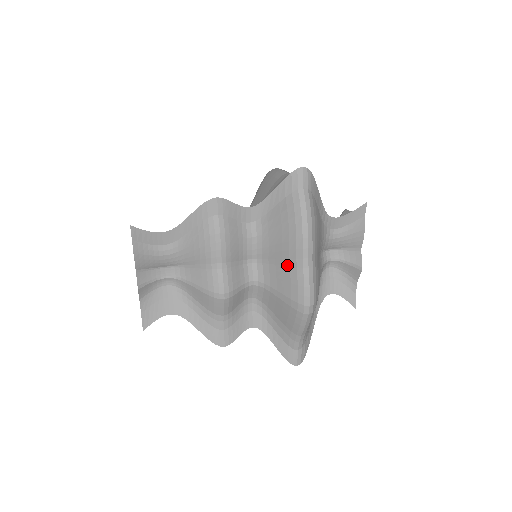
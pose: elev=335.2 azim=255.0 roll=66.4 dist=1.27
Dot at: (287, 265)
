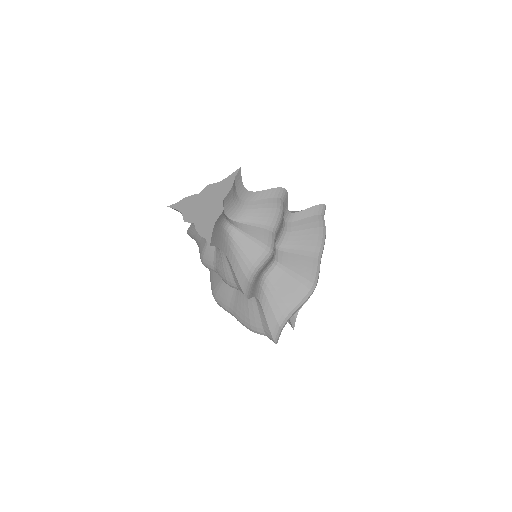
Dot at: (306, 255)
